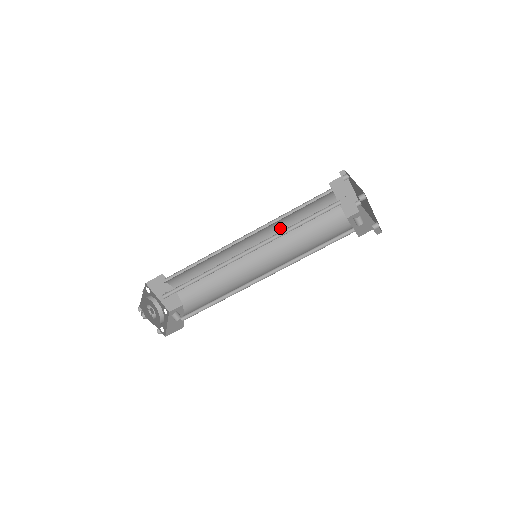
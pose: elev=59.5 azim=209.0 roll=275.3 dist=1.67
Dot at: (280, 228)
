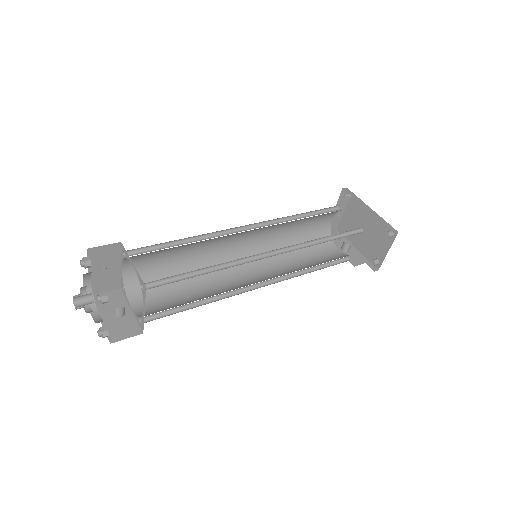
Dot at: (278, 228)
